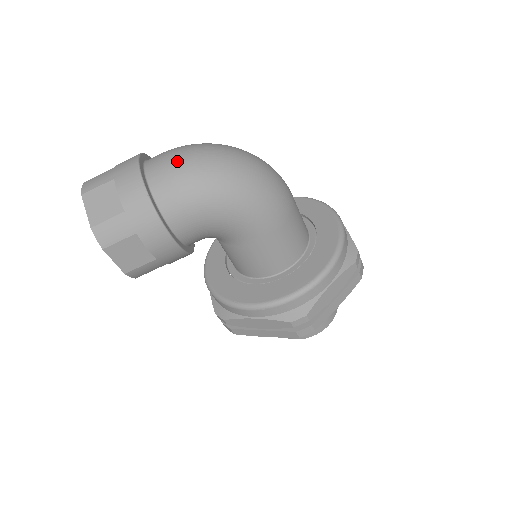
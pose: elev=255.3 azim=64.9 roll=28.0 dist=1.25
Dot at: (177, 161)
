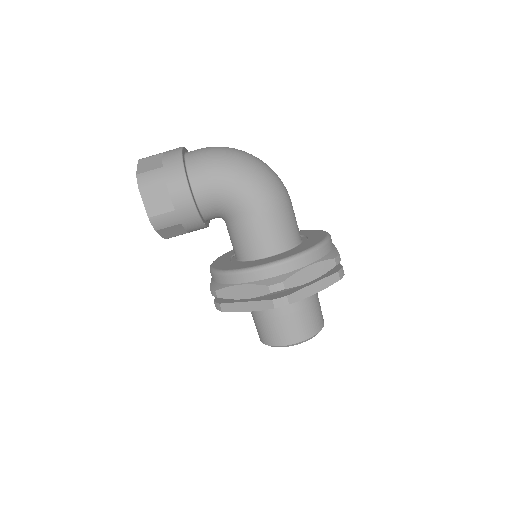
Dot at: (209, 148)
